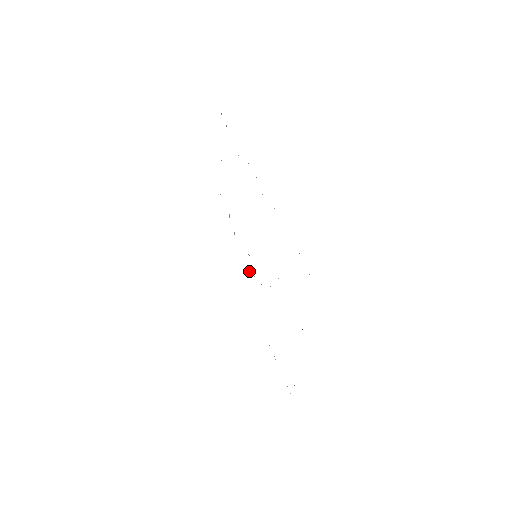
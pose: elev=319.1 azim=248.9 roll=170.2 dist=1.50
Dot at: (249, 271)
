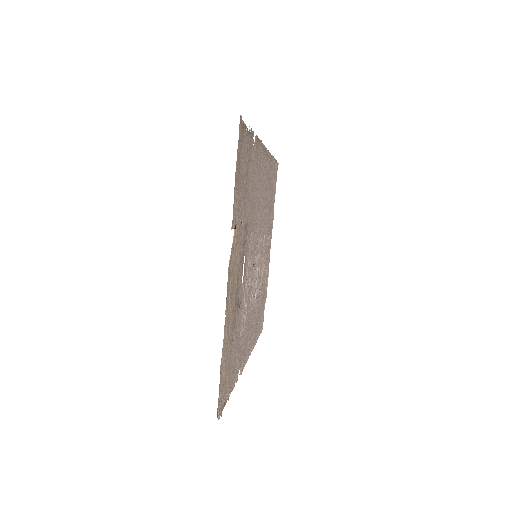
Dot at: (254, 301)
